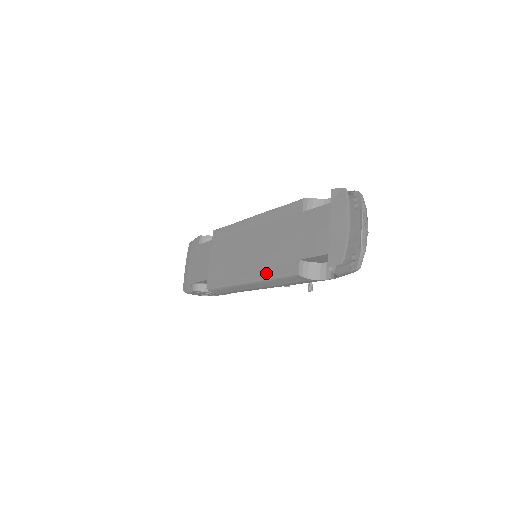
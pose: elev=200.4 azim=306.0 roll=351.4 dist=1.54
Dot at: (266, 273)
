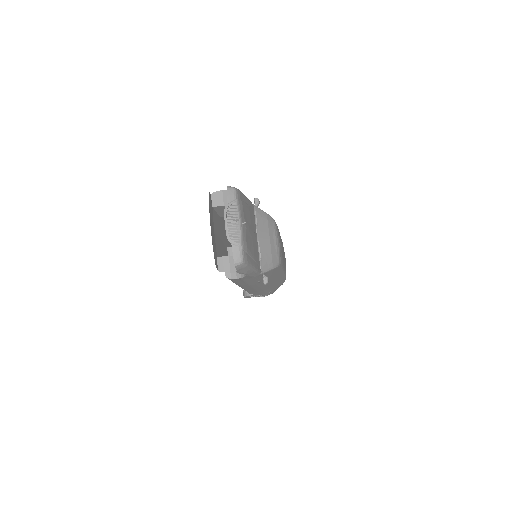
Dot at: occluded
